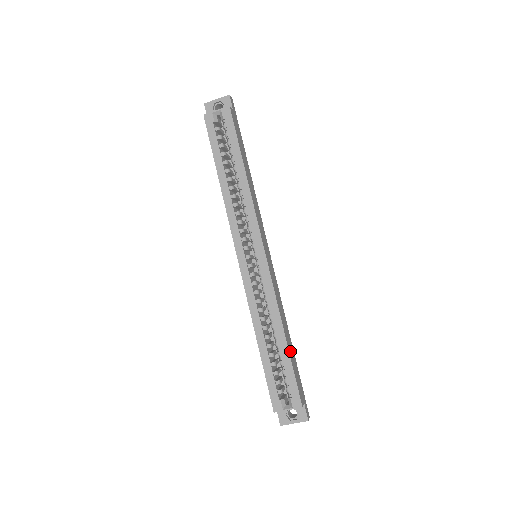
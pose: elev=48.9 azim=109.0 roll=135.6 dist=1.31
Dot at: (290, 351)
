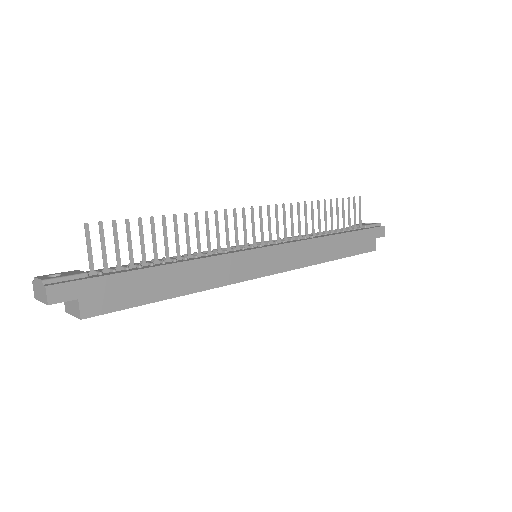
Dot at: (343, 251)
